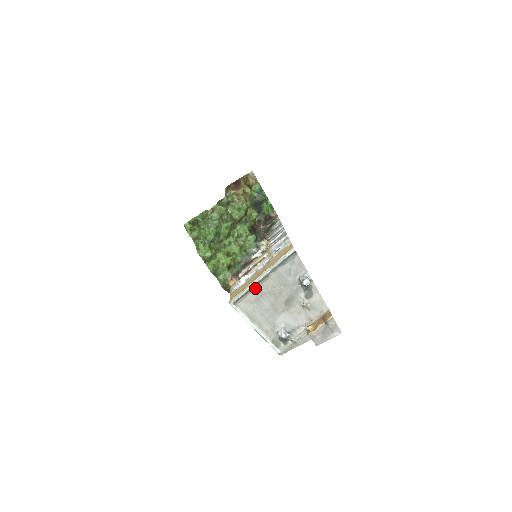
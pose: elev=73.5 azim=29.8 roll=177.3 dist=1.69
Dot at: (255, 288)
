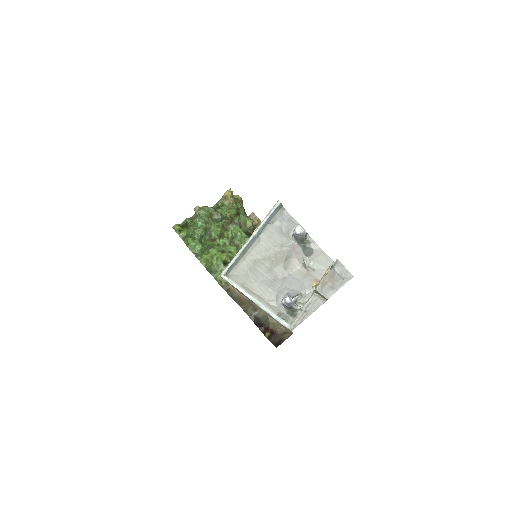
Dot at: (246, 255)
